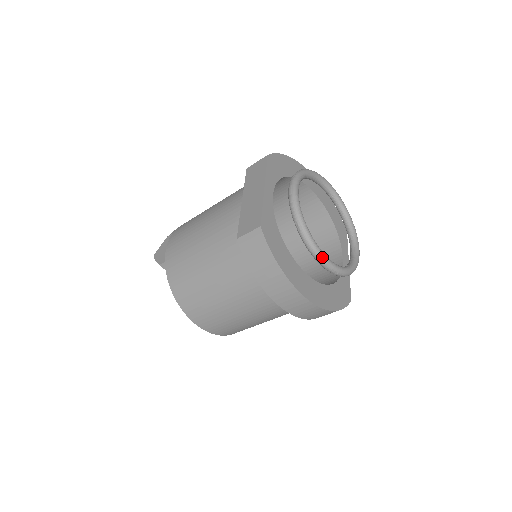
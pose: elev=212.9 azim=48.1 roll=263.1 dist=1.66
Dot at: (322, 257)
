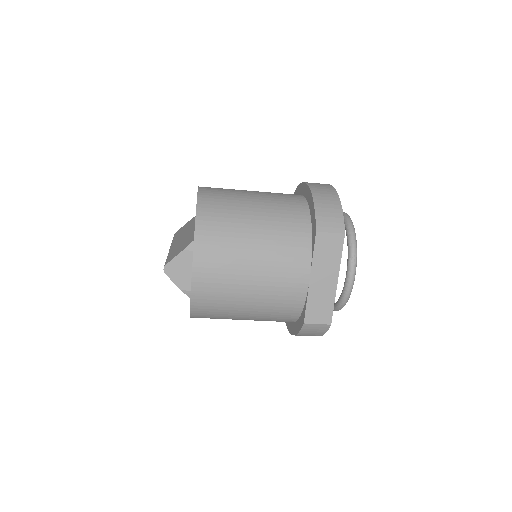
Dot at: occluded
